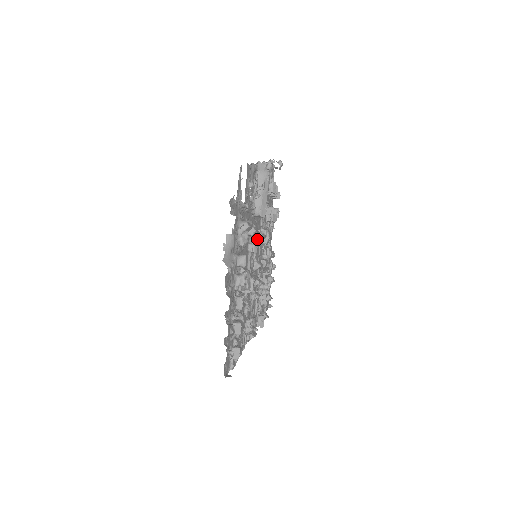
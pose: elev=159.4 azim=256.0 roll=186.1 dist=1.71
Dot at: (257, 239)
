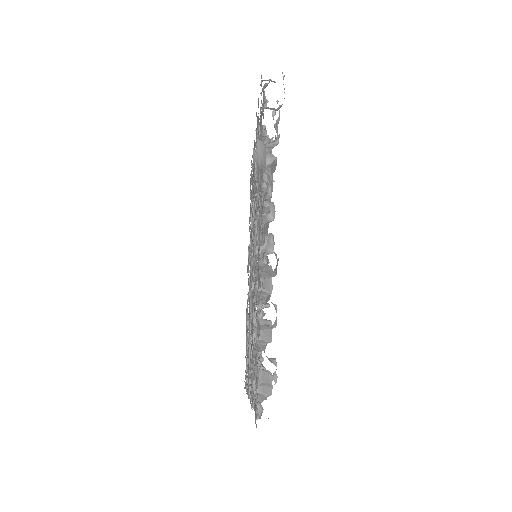
Dot at: occluded
